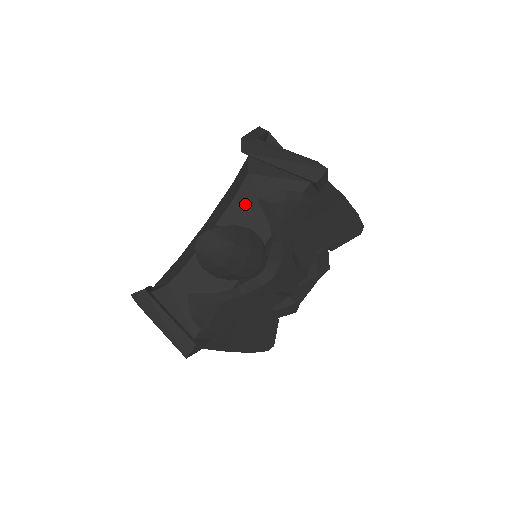
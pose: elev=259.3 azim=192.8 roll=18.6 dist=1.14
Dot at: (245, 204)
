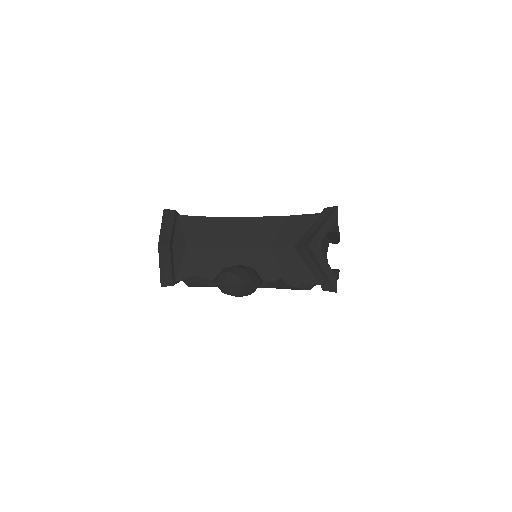
Dot at: (275, 256)
